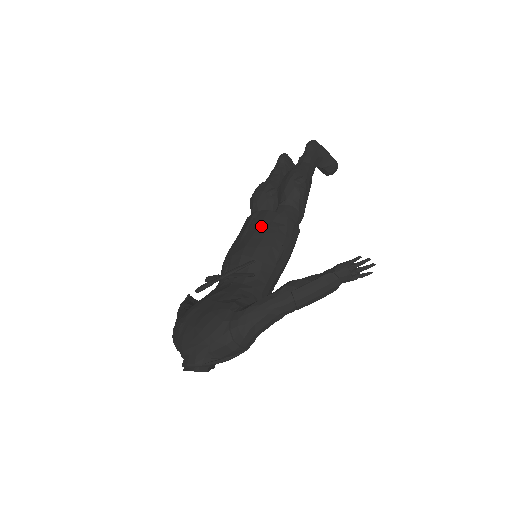
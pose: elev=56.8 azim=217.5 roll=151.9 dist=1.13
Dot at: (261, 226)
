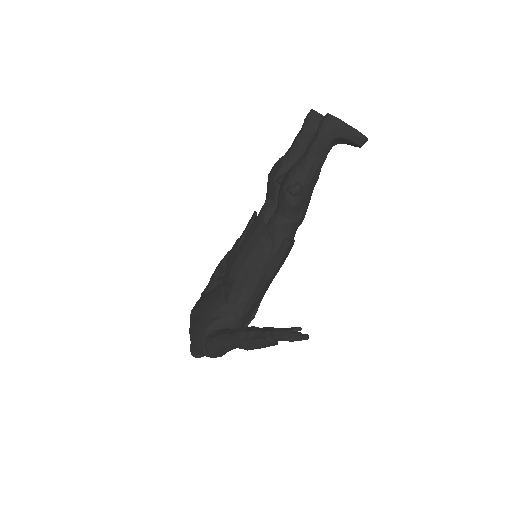
Dot at: (251, 240)
